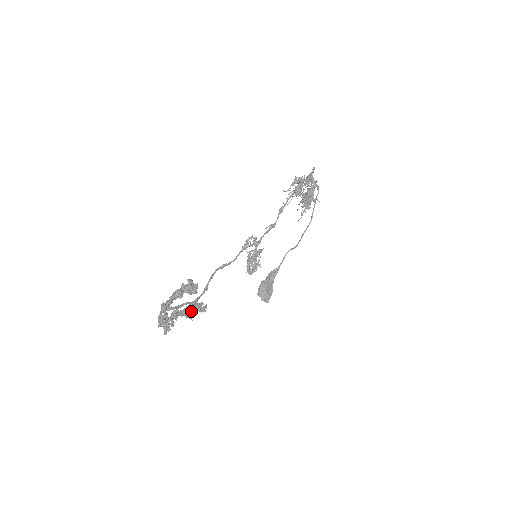
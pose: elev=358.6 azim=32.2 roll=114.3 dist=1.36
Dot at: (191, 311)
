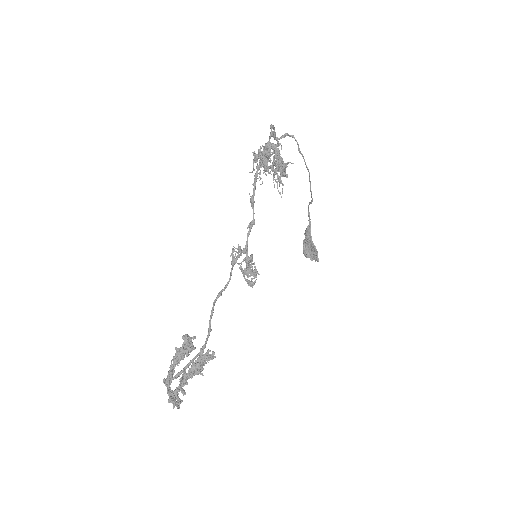
Dot at: (197, 370)
